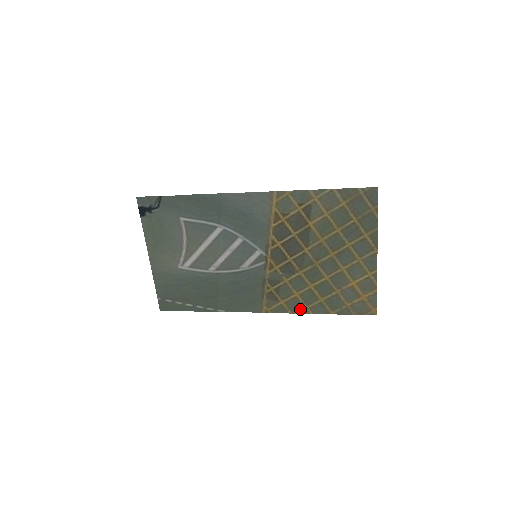
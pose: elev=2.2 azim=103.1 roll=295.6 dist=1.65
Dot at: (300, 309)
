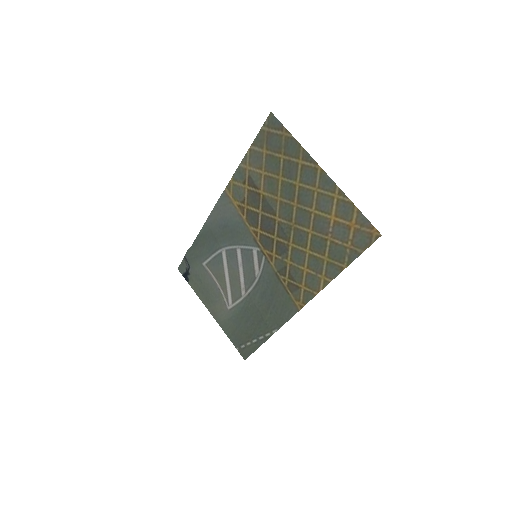
Dot at: (320, 283)
